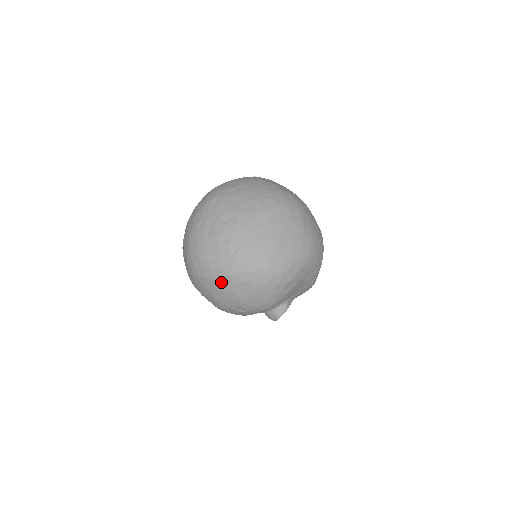
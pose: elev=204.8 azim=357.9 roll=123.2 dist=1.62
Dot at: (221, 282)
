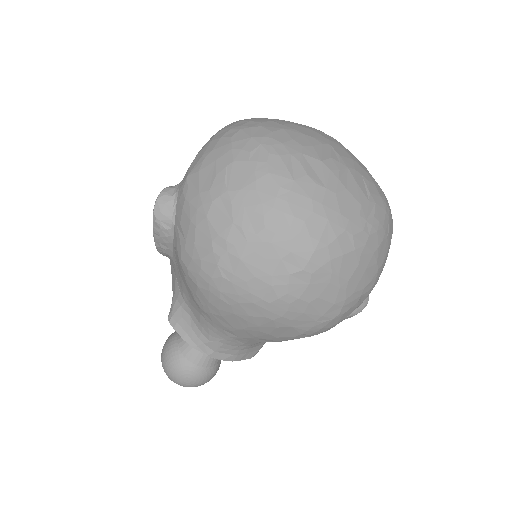
Dot at: (367, 249)
